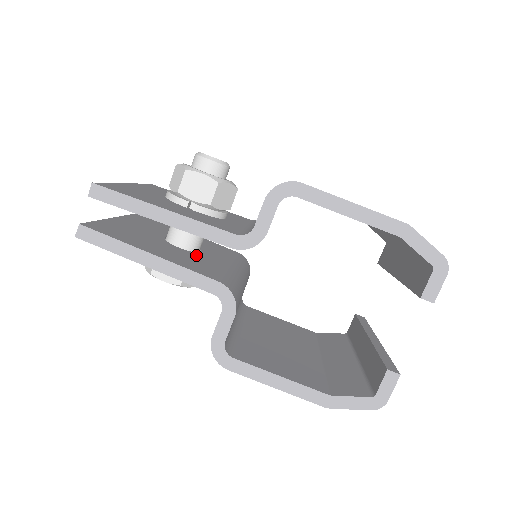
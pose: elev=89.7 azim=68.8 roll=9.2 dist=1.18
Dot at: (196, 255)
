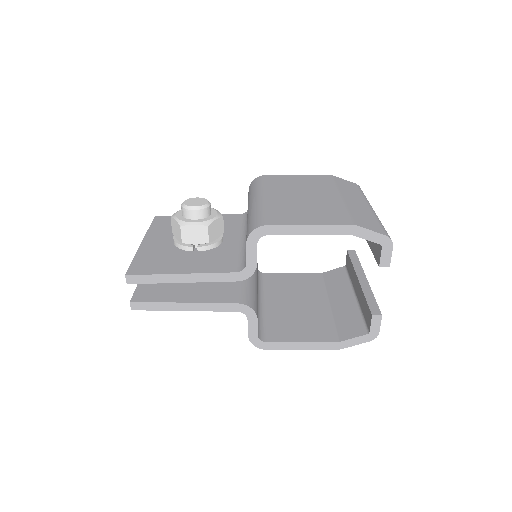
Dot at: occluded
